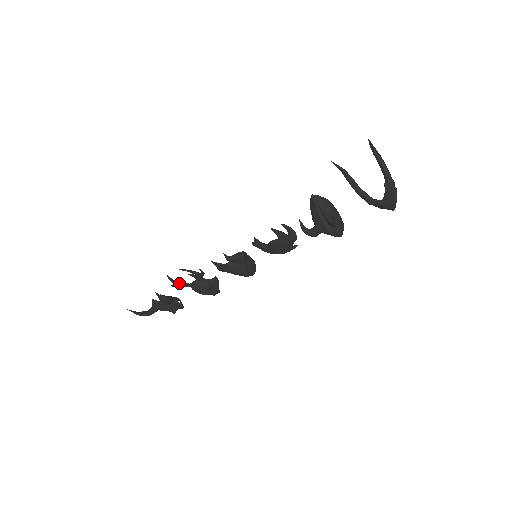
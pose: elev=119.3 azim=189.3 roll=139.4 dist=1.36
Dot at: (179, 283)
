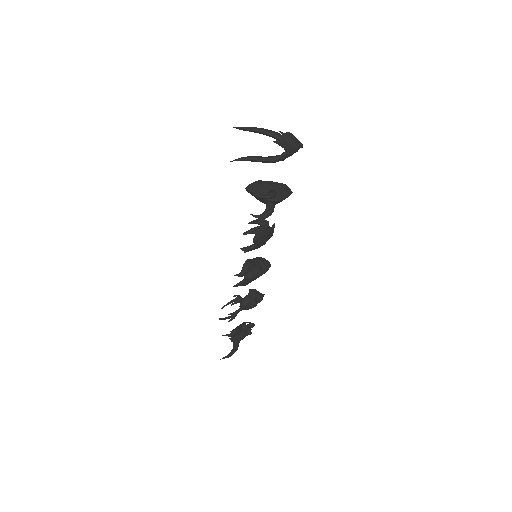
Dot at: (232, 315)
